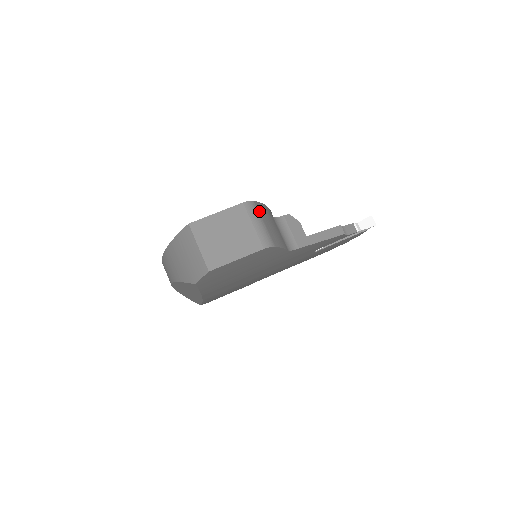
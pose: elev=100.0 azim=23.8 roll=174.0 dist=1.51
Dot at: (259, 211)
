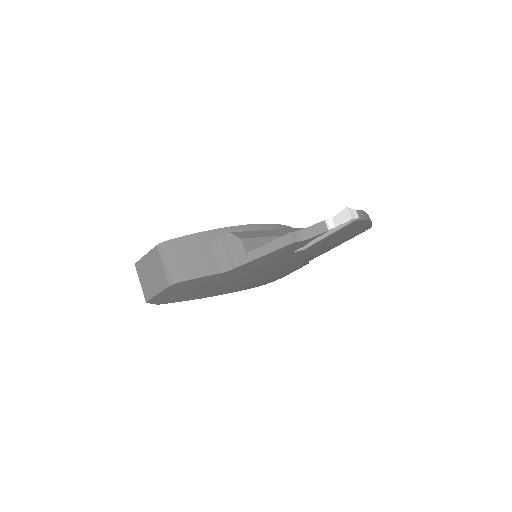
Dot at: (173, 249)
